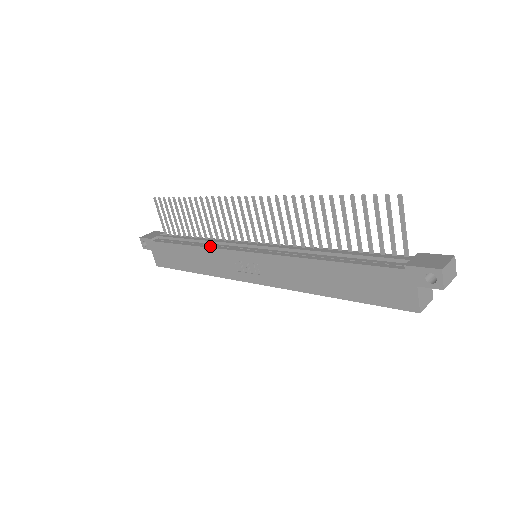
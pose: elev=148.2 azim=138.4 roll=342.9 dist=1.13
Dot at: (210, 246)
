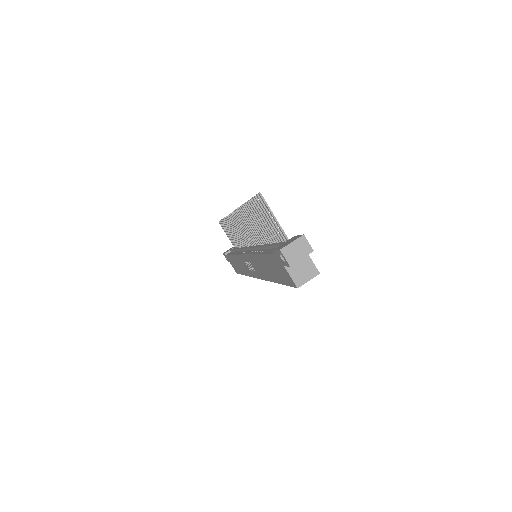
Dot at: (237, 253)
